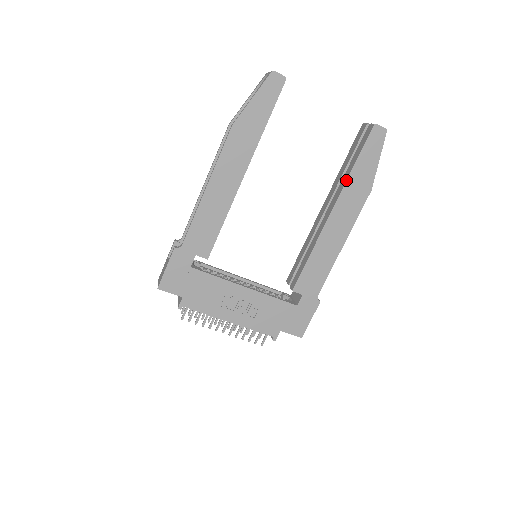
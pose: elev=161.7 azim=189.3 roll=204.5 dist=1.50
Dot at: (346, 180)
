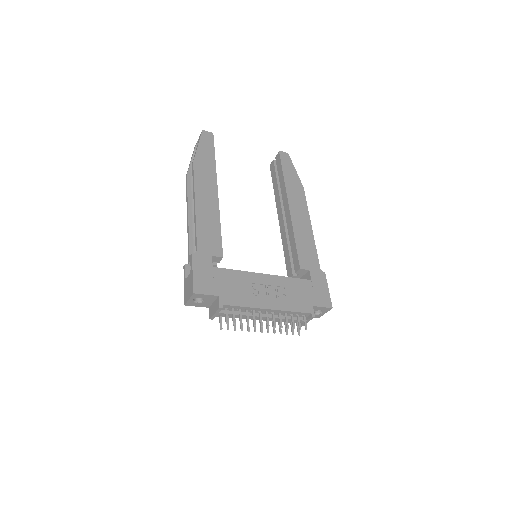
Dot at: (284, 184)
